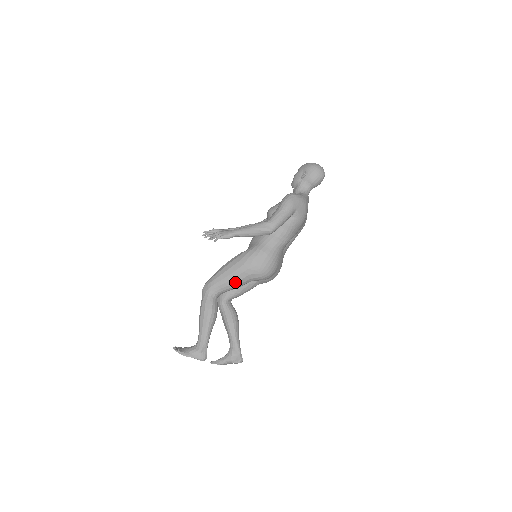
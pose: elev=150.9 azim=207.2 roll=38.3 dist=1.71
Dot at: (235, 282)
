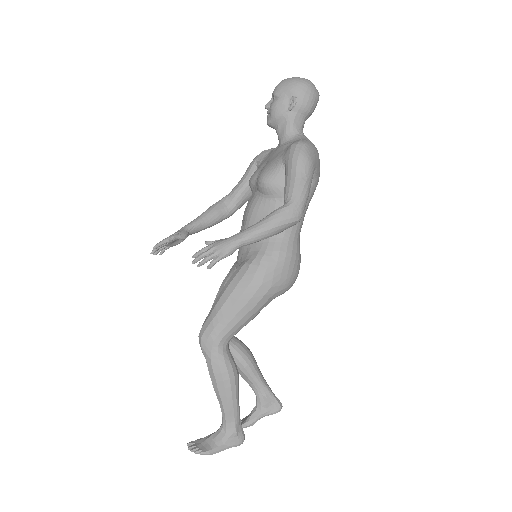
Dot at: (253, 314)
